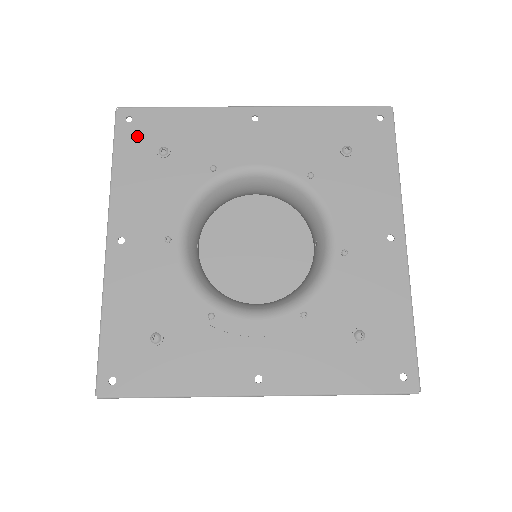
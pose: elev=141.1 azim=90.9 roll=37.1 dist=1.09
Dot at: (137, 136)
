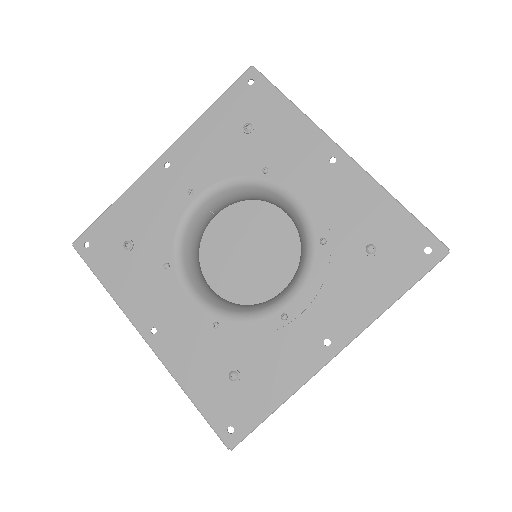
Dot at: (244, 100)
